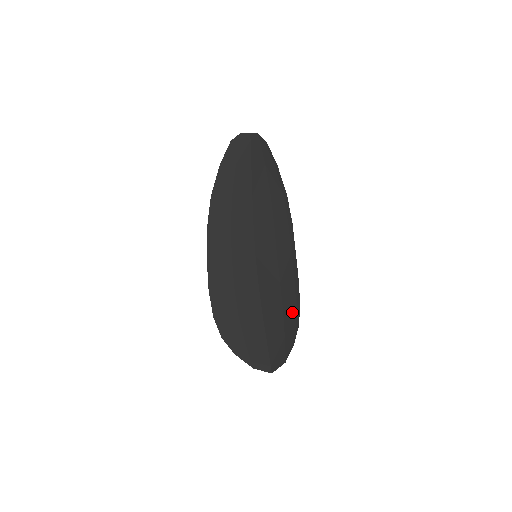
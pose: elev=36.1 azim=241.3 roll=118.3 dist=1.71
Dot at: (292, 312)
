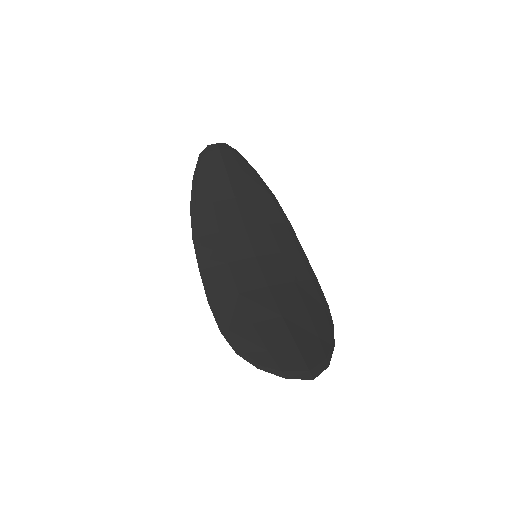
Dot at: (320, 311)
